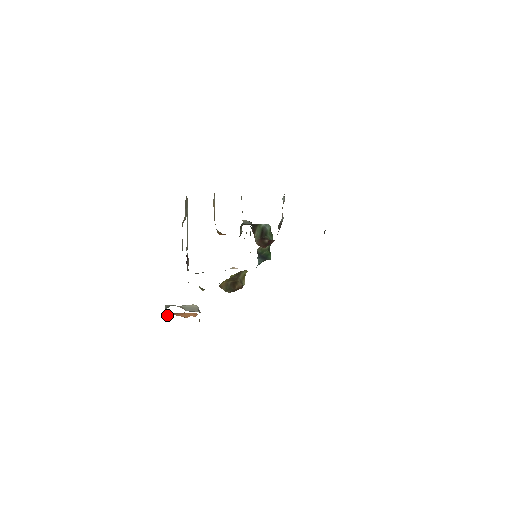
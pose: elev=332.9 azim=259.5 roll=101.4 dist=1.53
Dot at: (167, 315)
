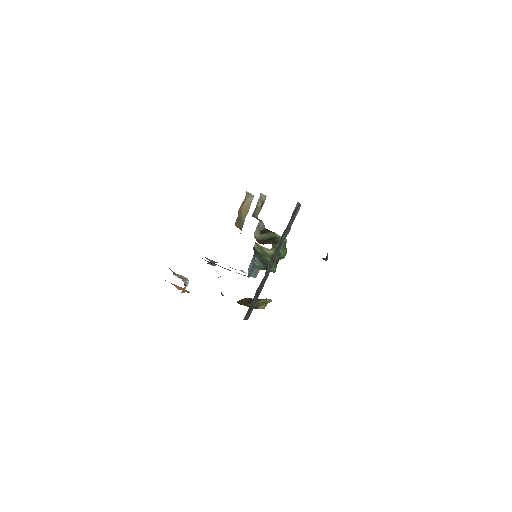
Dot at: (165, 280)
